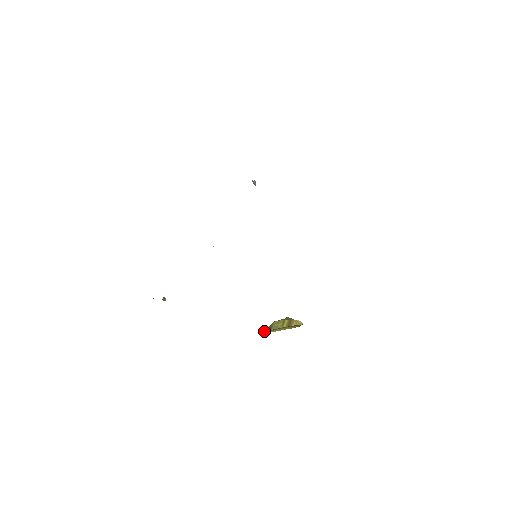
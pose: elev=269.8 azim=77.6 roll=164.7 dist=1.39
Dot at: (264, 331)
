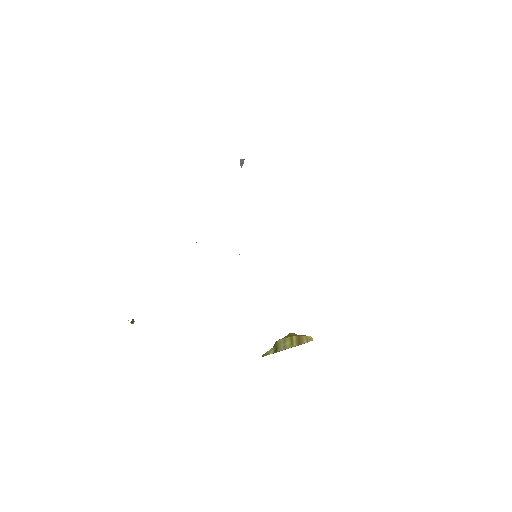
Dot at: (269, 354)
